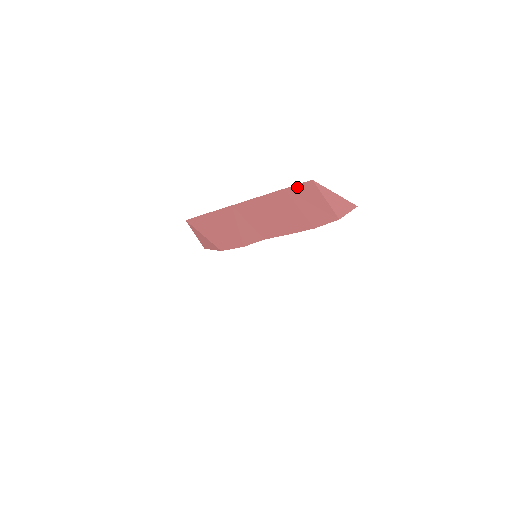
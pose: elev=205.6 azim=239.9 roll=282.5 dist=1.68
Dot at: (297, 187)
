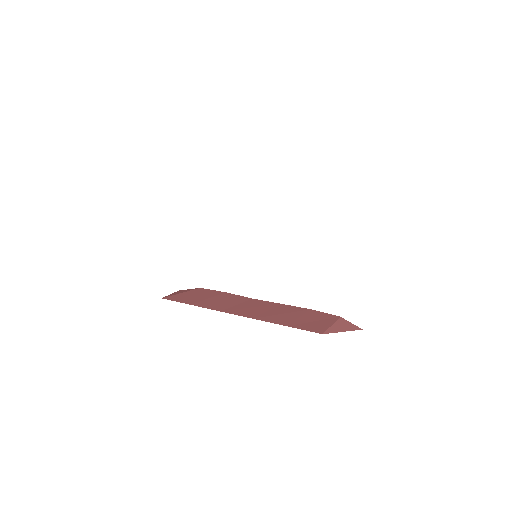
Dot at: occluded
